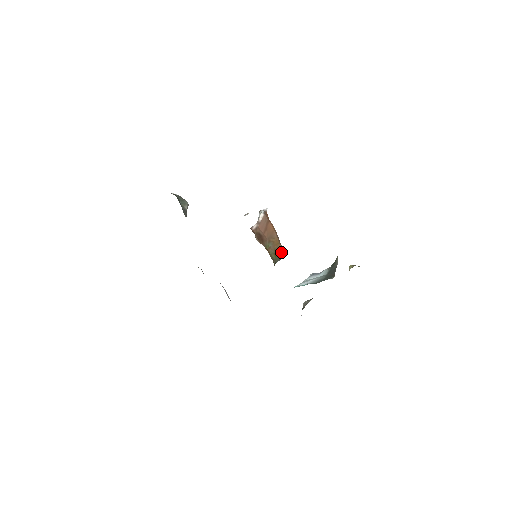
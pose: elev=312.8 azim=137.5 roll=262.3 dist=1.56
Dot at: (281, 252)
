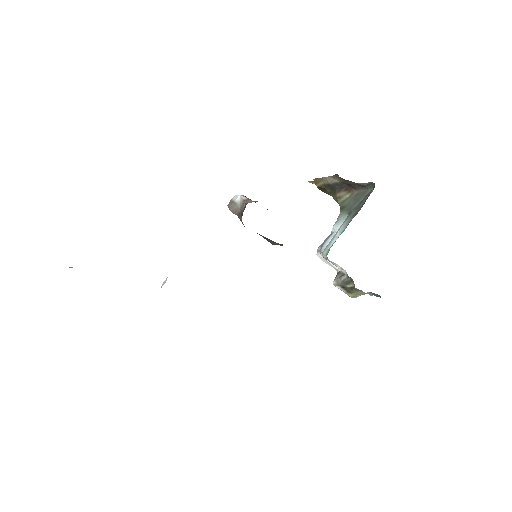
Dot at: occluded
